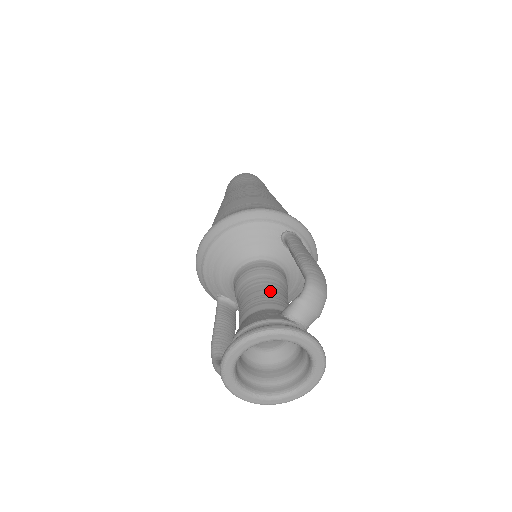
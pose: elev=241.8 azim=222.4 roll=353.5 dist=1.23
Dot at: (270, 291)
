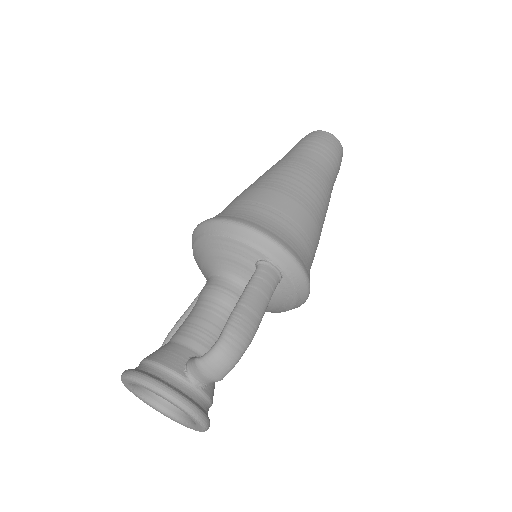
Dot at: (207, 323)
